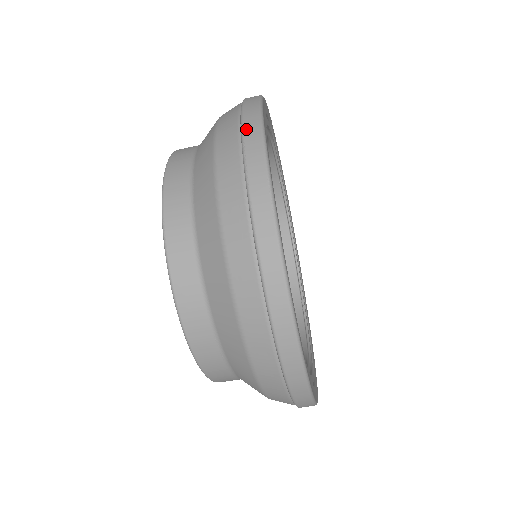
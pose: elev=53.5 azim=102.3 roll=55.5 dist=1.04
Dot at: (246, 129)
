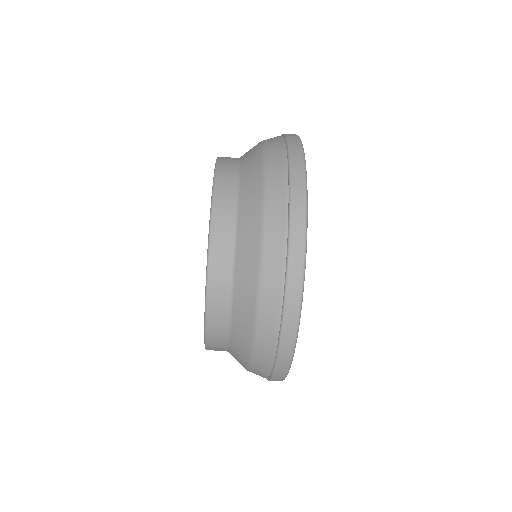
Dot at: (292, 253)
